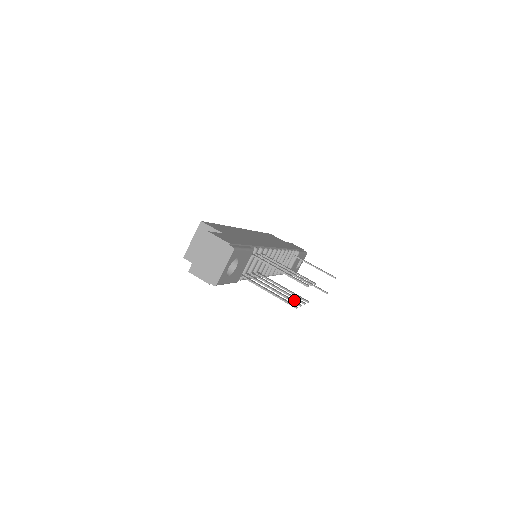
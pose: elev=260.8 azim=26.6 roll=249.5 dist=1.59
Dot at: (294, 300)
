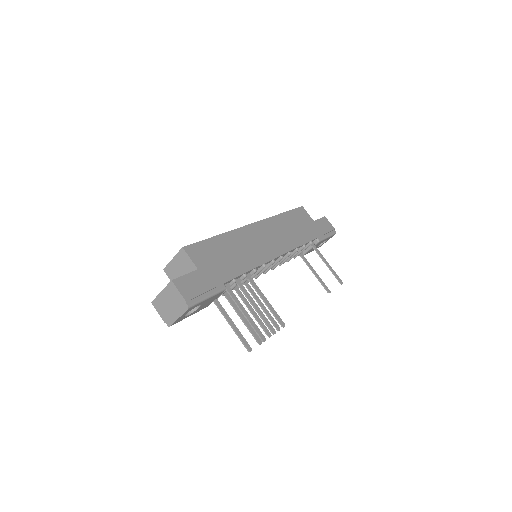
Dot at: (257, 335)
